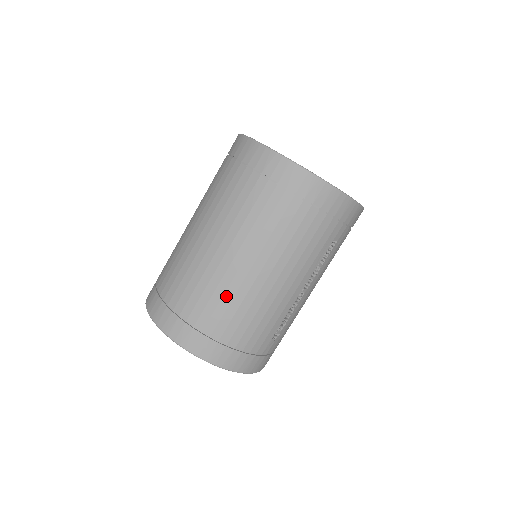
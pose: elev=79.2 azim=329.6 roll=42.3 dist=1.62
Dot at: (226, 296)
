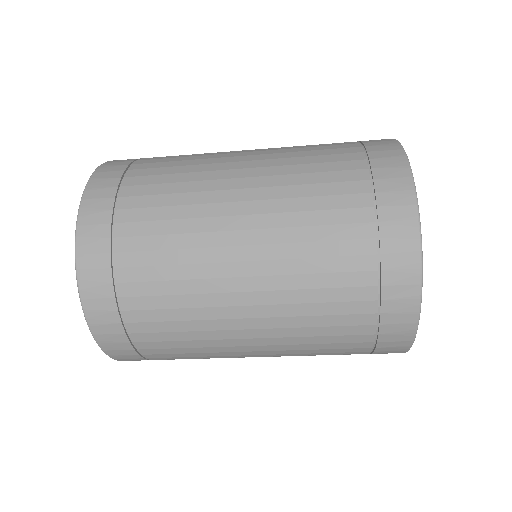
Dot at: occluded
